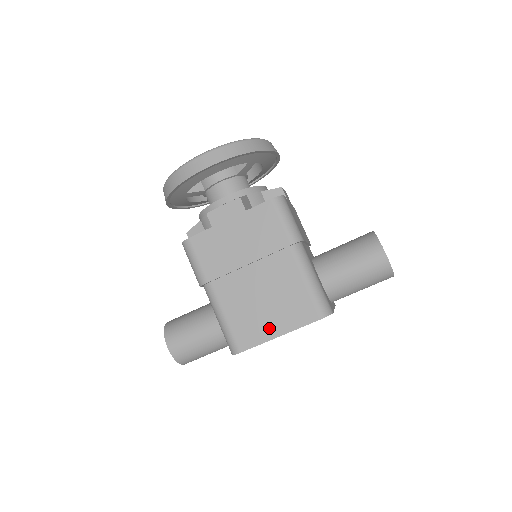
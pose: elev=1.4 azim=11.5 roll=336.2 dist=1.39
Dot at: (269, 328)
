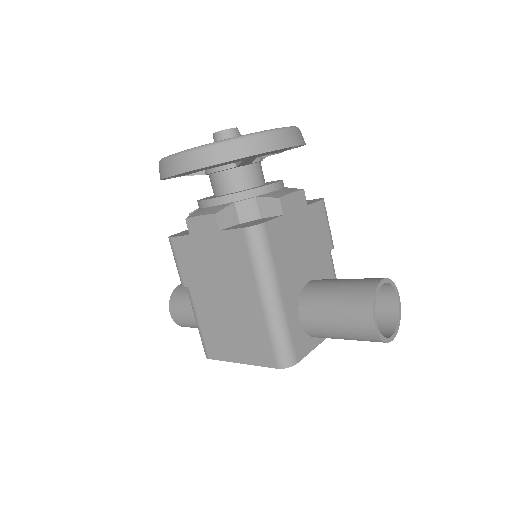
Dot at: (233, 352)
